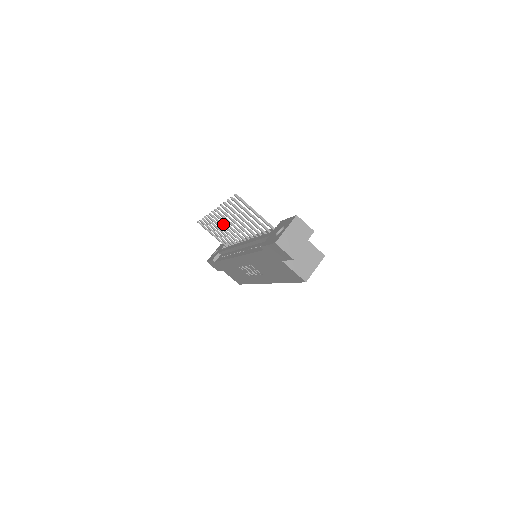
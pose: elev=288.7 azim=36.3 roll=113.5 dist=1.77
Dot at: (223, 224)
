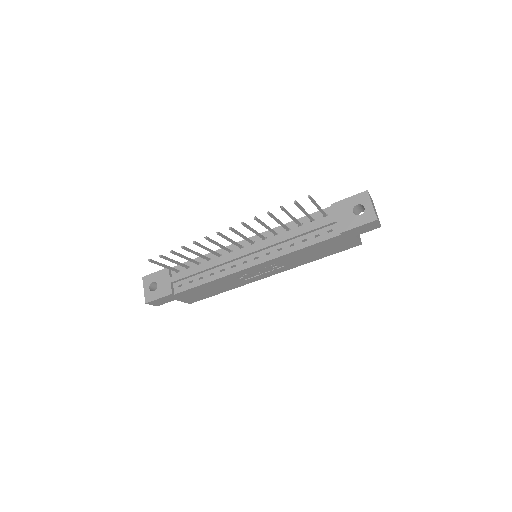
Dot at: (216, 242)
